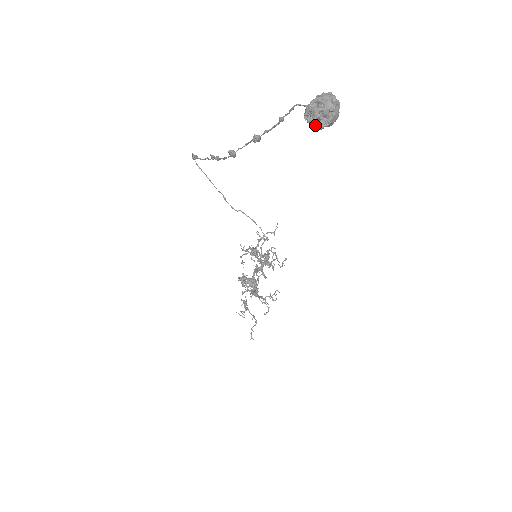
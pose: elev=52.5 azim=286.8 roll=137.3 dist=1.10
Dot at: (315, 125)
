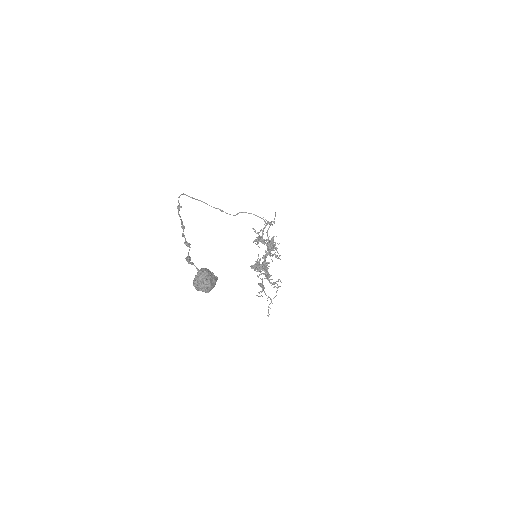
Dot at: (202, 291)
